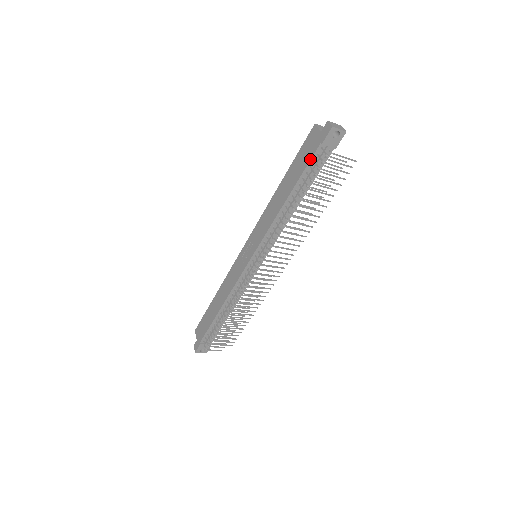
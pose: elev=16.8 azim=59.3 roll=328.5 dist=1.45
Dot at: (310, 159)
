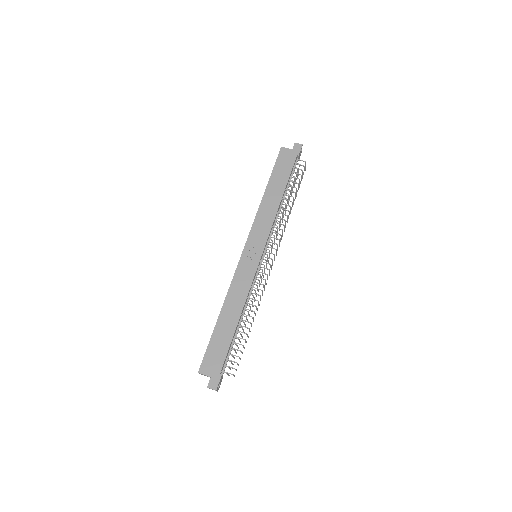
Dot at: (293, 166)
